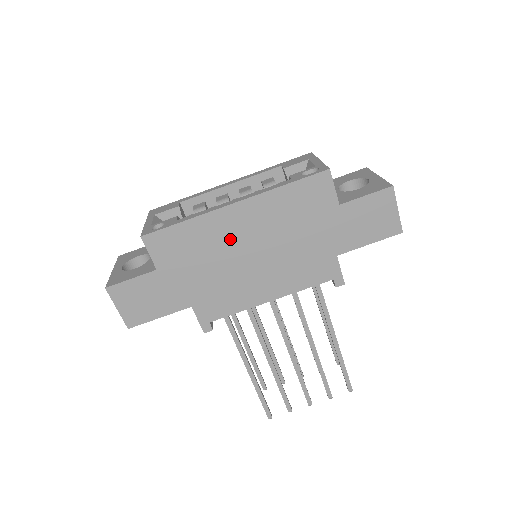
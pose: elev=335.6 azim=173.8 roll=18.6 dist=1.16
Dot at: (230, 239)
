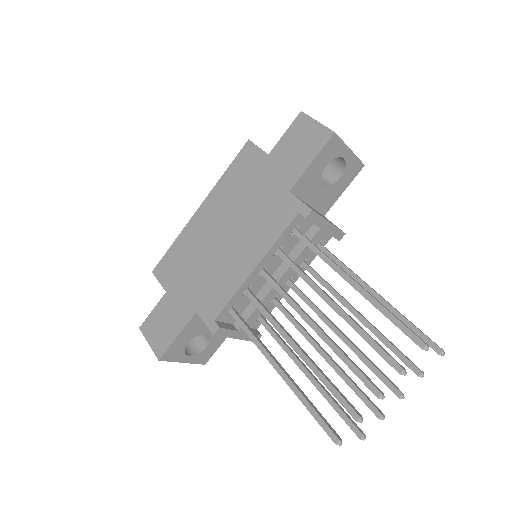
Dot at: (205, 235)
